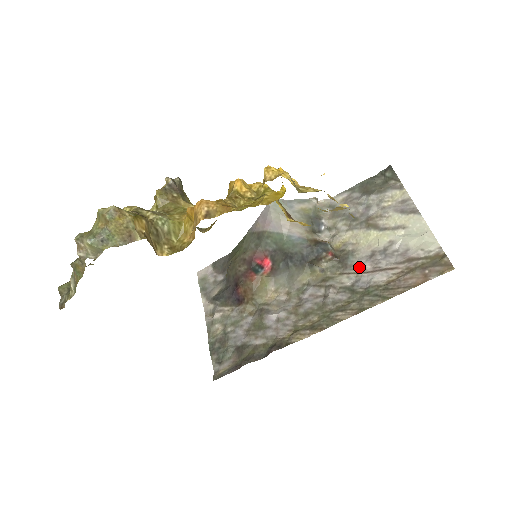
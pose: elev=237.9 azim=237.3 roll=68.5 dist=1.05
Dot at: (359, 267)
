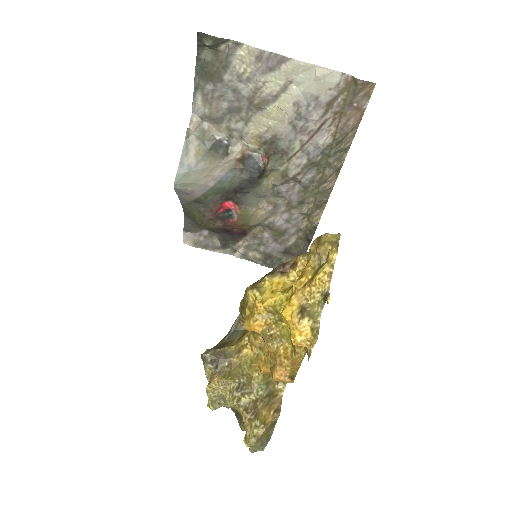
Dot at: (295, 143)
